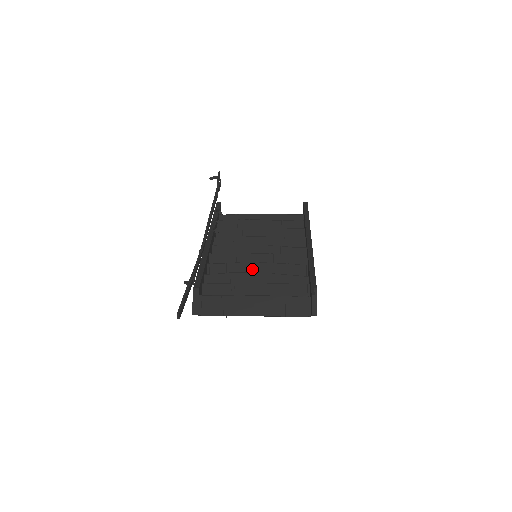
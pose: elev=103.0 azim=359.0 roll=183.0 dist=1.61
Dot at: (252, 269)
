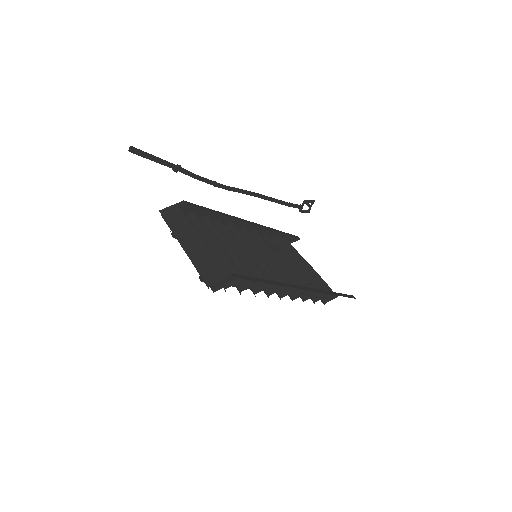
Dot at: (237, 249)
